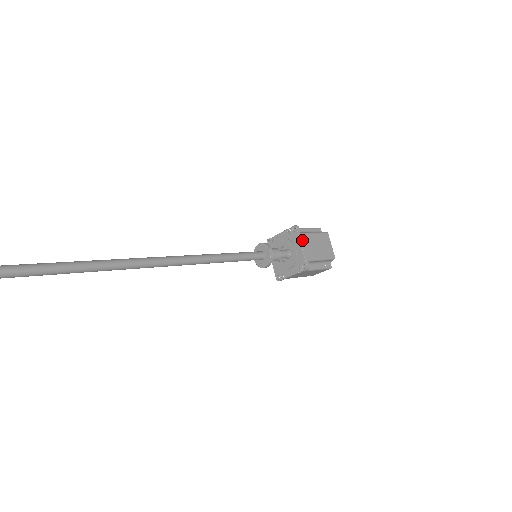
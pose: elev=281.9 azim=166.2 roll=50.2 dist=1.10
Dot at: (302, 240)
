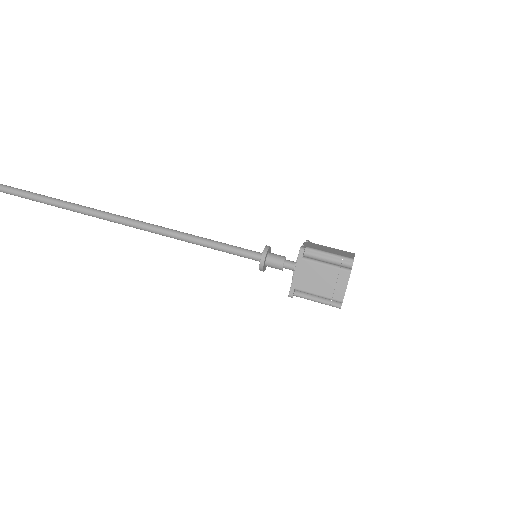
Dot at: (300, 266)
